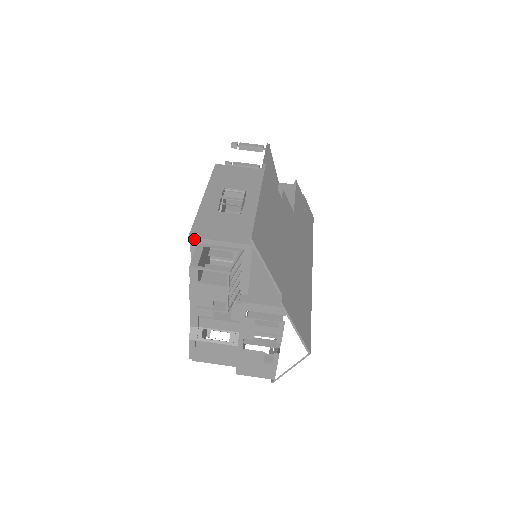
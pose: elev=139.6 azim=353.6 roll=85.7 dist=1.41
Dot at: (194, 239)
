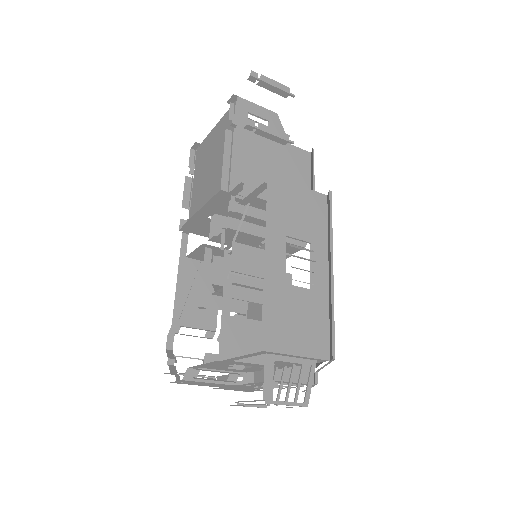
Dot at: (266, 352)
